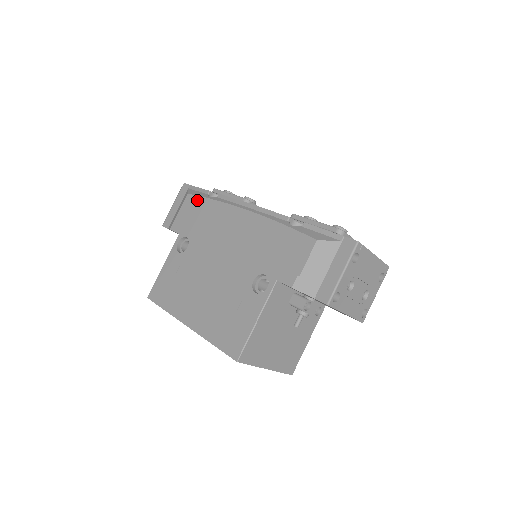
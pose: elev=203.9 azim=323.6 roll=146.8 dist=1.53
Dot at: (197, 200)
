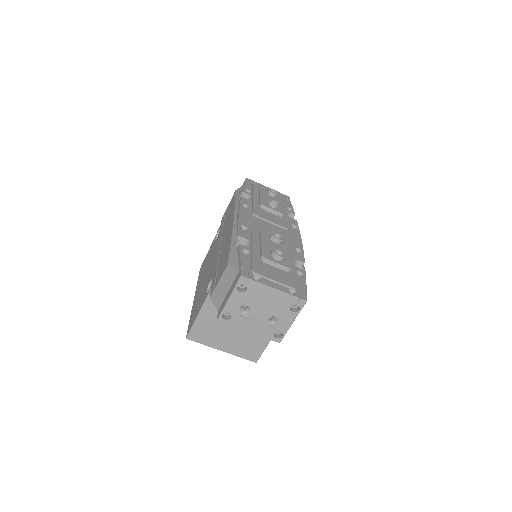
Dot at: (233, 199)
